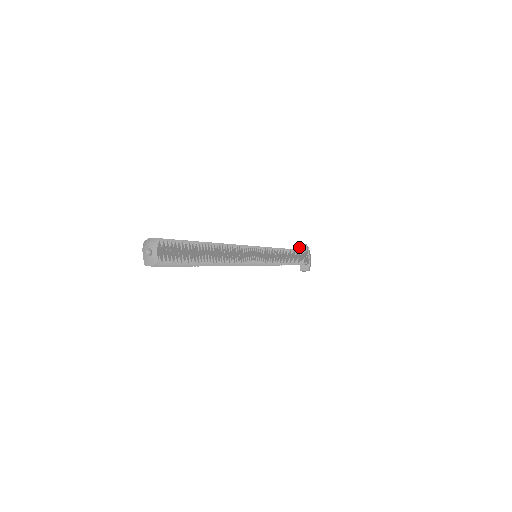
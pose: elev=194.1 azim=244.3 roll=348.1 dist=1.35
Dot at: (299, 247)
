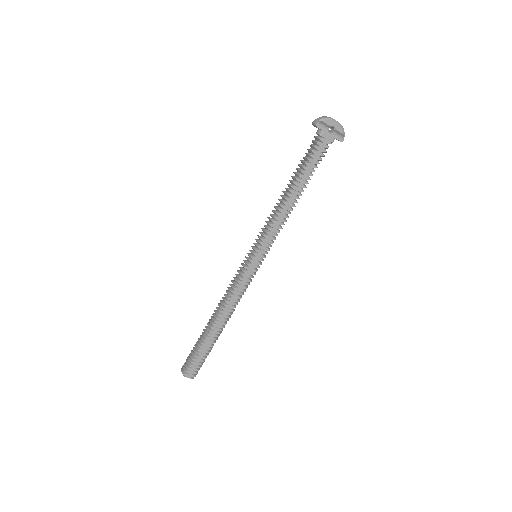
Dot at: (314, 126)
